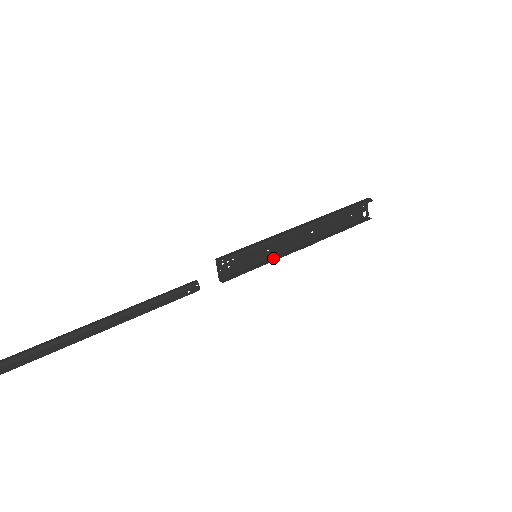
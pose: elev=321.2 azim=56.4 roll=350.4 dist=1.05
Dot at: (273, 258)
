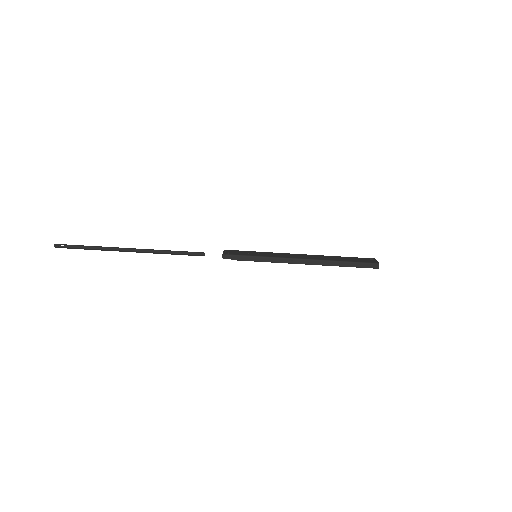
Dot at: occluded
